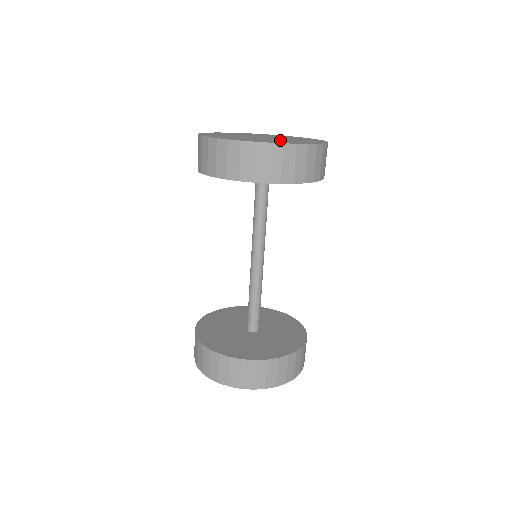
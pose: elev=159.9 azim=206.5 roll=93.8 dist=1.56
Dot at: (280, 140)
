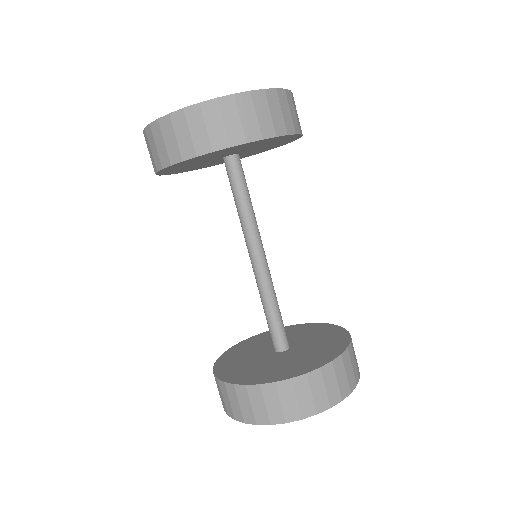
Dot at: occluded
